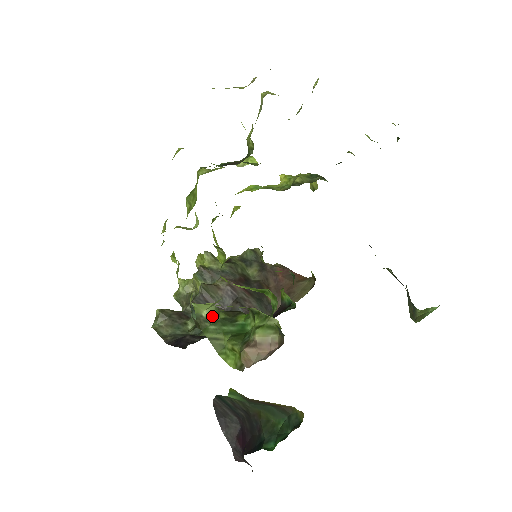
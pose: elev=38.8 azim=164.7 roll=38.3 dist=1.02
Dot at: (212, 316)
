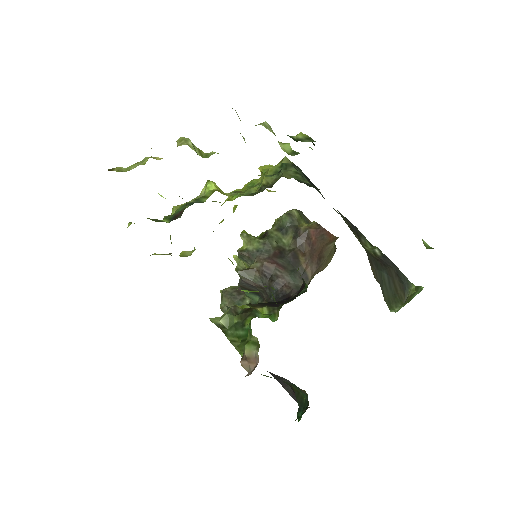
Dot at: (227, 323)
